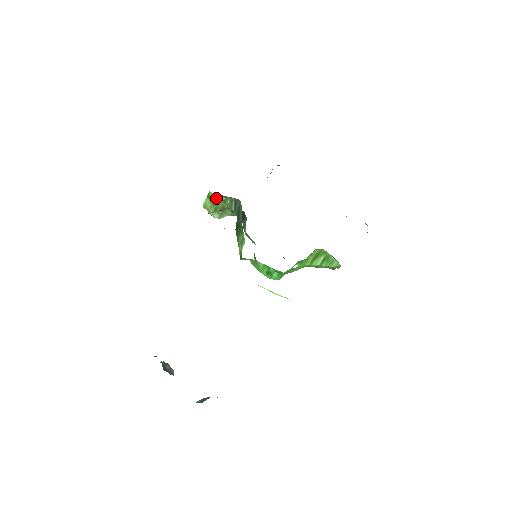
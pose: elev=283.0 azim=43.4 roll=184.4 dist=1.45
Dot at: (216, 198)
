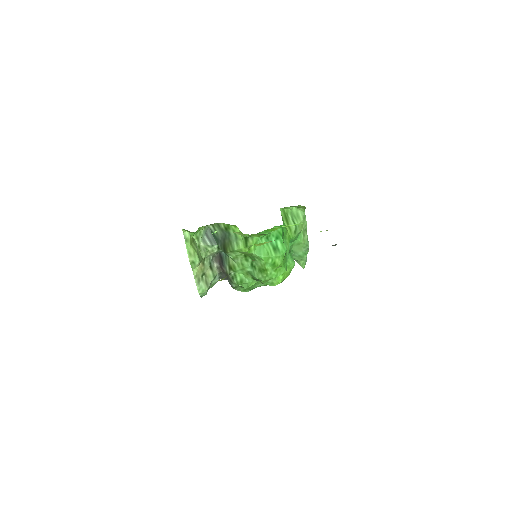
Dot at: (192, 240)
